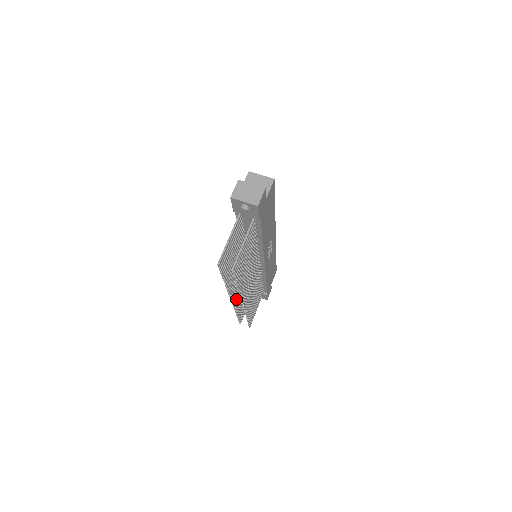
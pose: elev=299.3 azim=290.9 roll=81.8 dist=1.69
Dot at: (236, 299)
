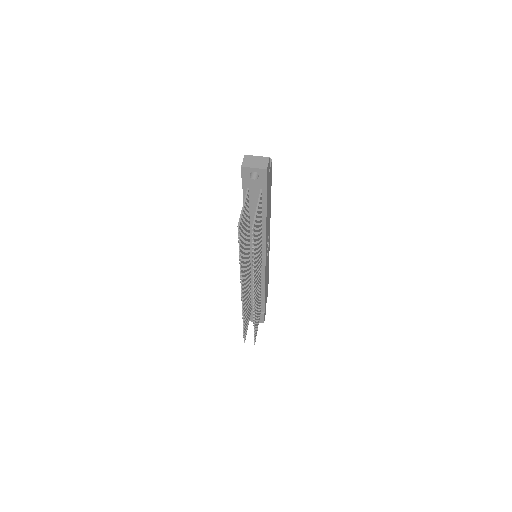
Dot at: (244, 299)
